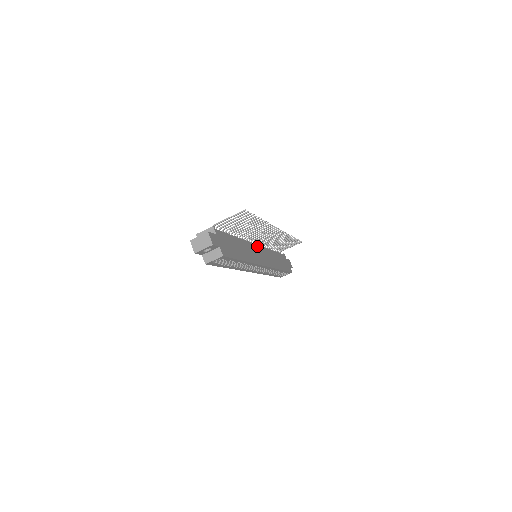
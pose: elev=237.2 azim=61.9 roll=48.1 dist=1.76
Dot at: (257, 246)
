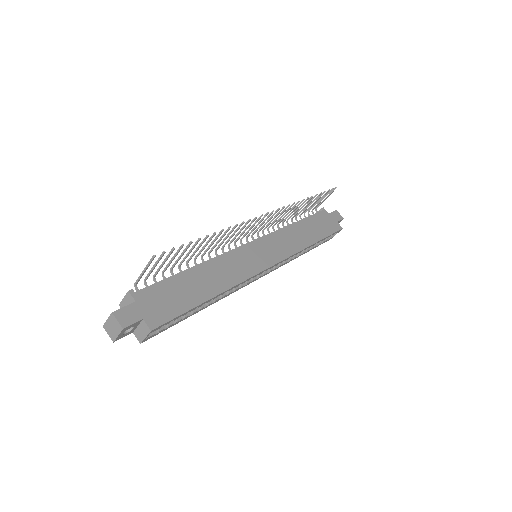
Dot at: (250, 244)
